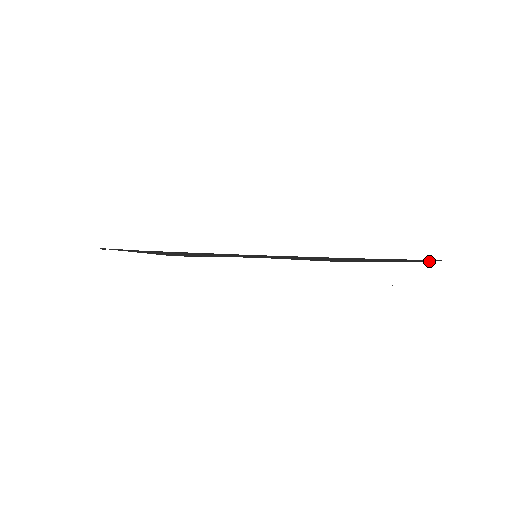
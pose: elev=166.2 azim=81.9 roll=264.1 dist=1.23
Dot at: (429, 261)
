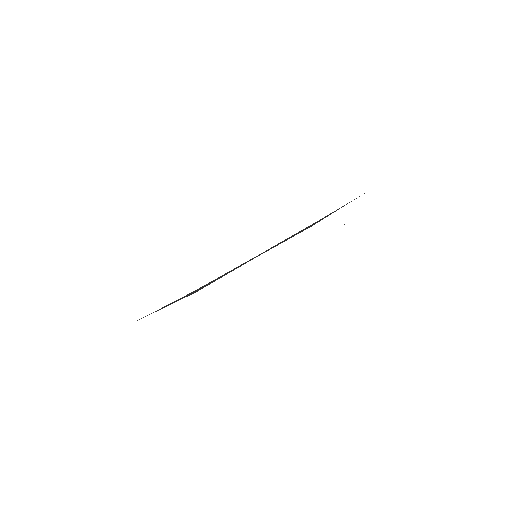
Dot at: occluded
